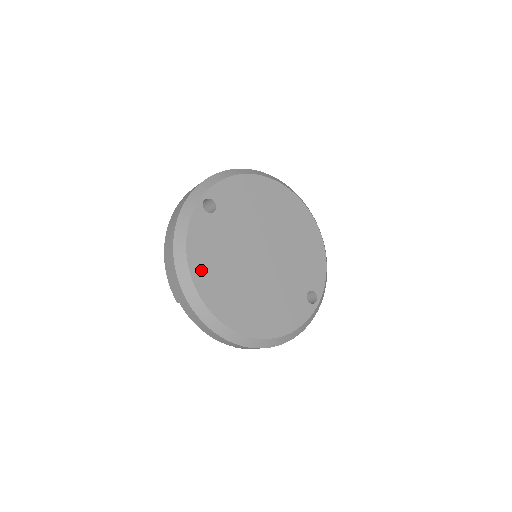
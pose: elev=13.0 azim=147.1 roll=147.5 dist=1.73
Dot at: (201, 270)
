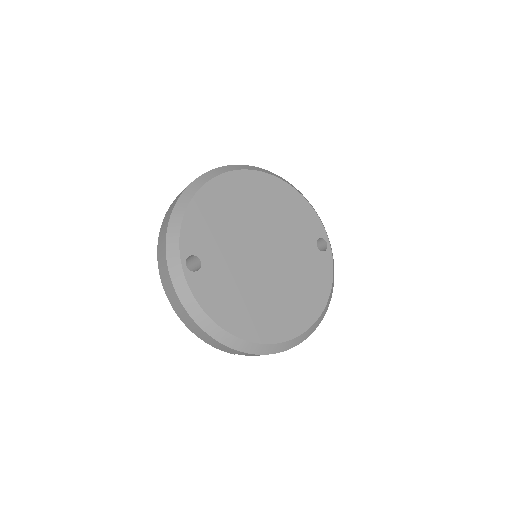
Dot at: (237, 322)
